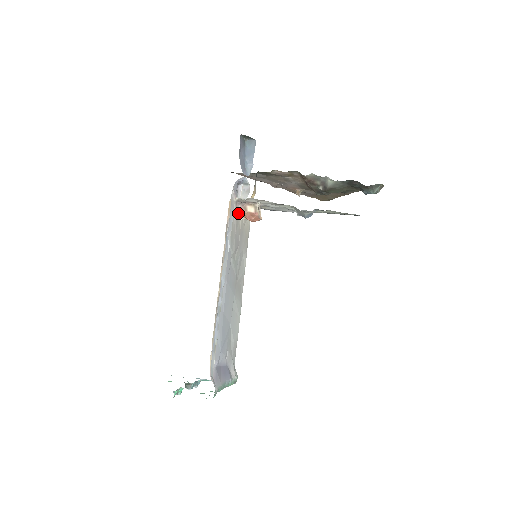
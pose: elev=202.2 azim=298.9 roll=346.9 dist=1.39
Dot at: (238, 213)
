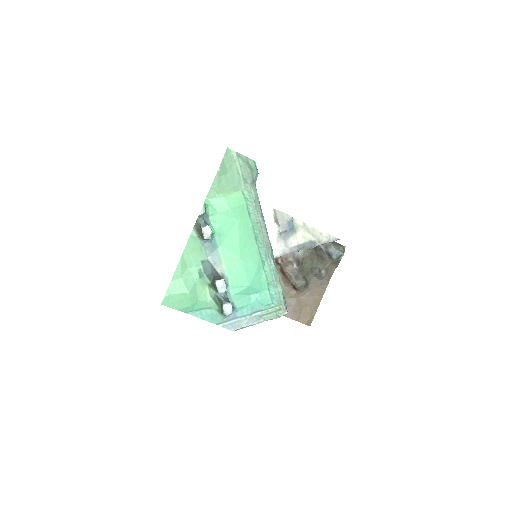
Dot at: occluded
